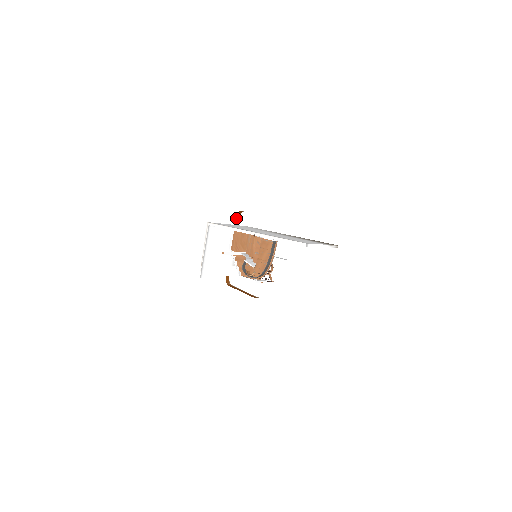
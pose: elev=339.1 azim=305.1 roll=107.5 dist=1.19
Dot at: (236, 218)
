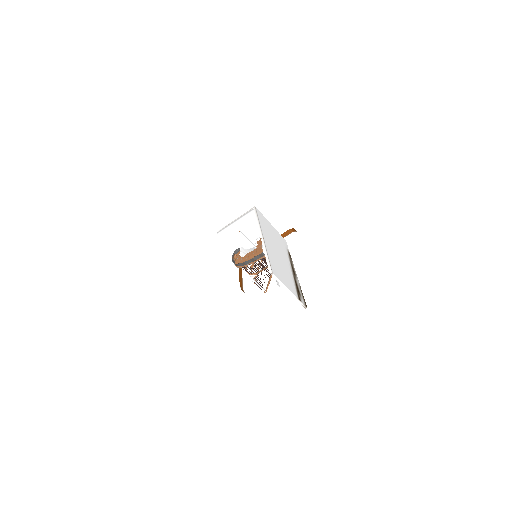
Dot at: (288, 231)
